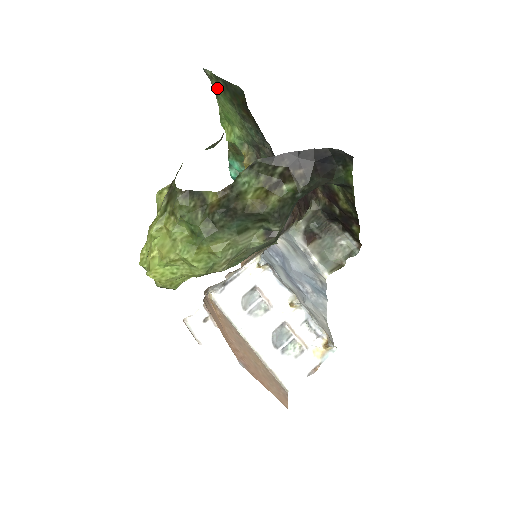
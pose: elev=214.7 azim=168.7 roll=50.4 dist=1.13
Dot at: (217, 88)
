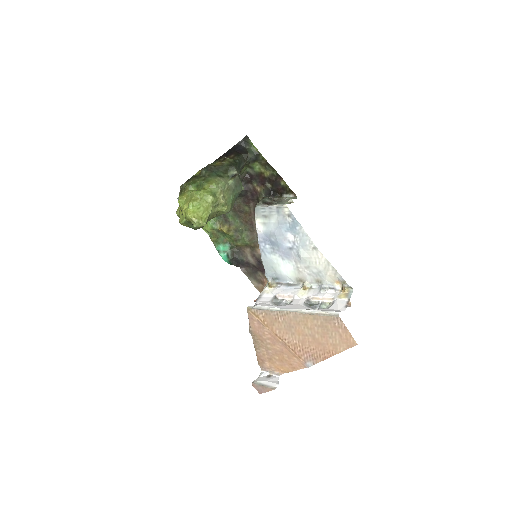
Dot at: occluded
